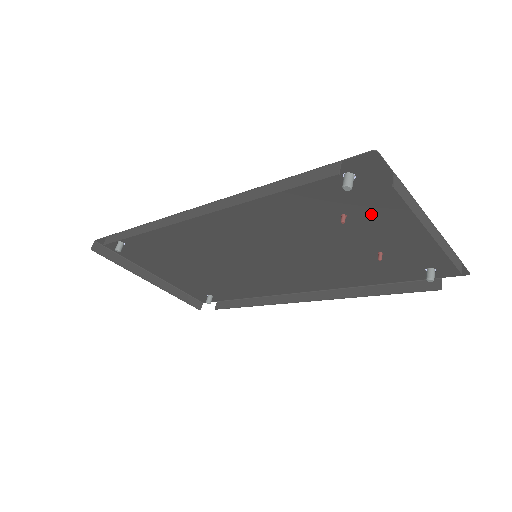
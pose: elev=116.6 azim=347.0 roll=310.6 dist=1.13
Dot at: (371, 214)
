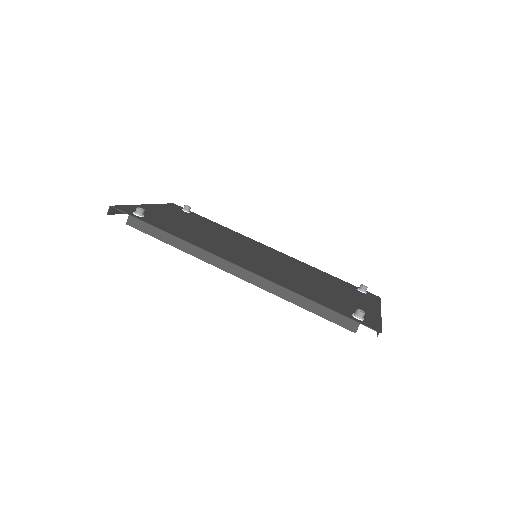
Dot at: (353, 305)
